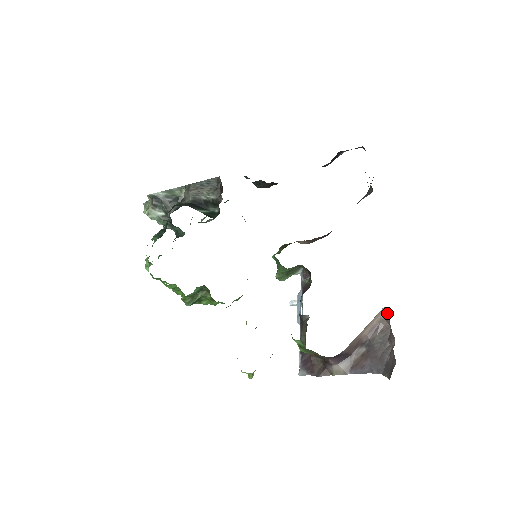
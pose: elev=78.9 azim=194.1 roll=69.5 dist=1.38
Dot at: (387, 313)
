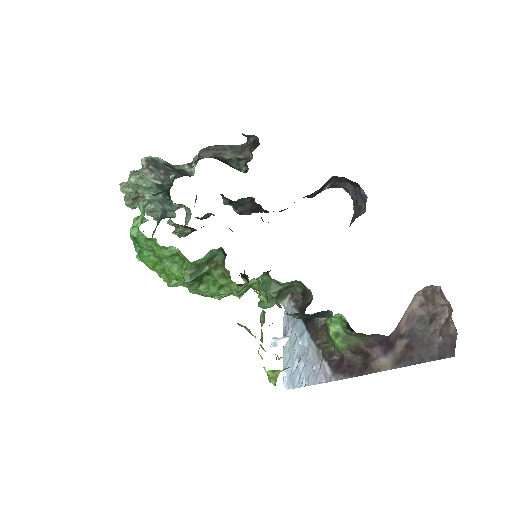
Dot at: (419, 301)
